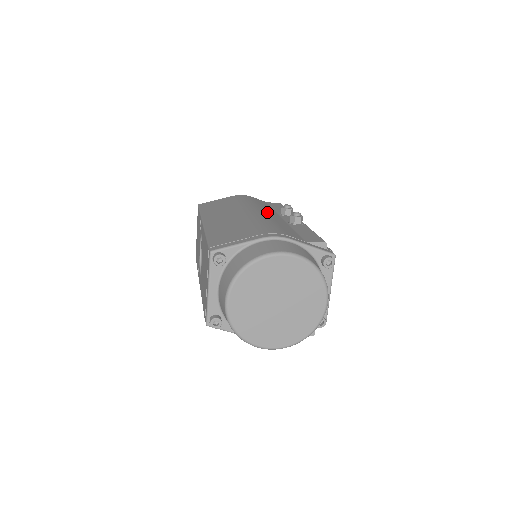
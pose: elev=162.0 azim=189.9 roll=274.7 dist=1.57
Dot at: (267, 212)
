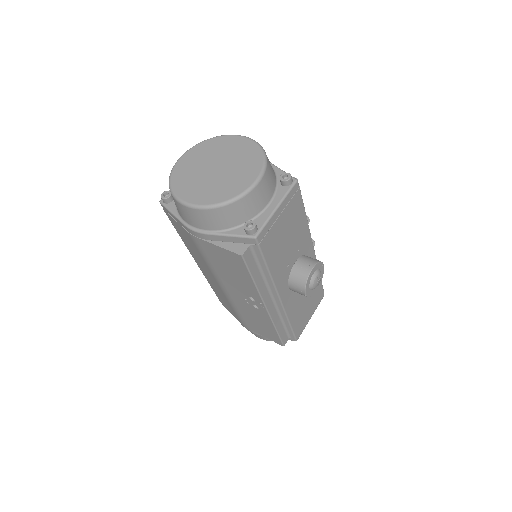
Dot at: occluded
